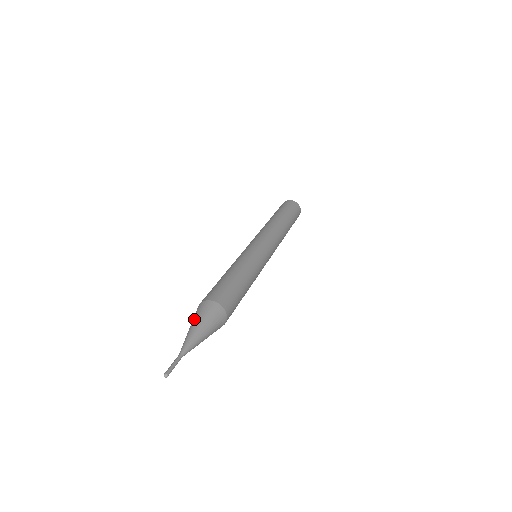
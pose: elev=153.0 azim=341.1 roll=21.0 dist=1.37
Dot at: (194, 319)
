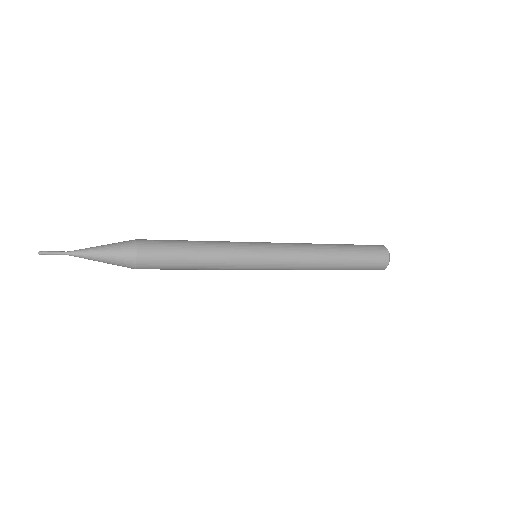
Dot at: occluded
